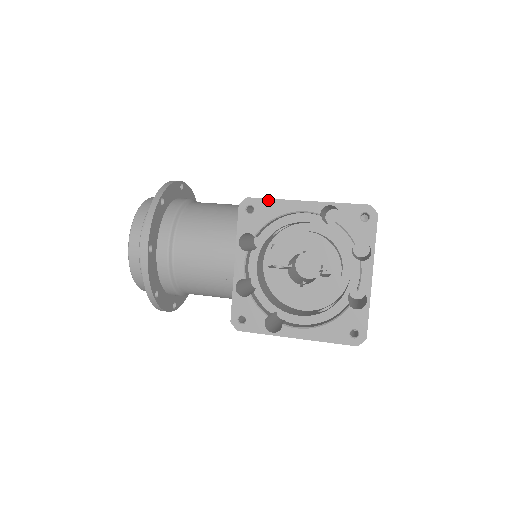
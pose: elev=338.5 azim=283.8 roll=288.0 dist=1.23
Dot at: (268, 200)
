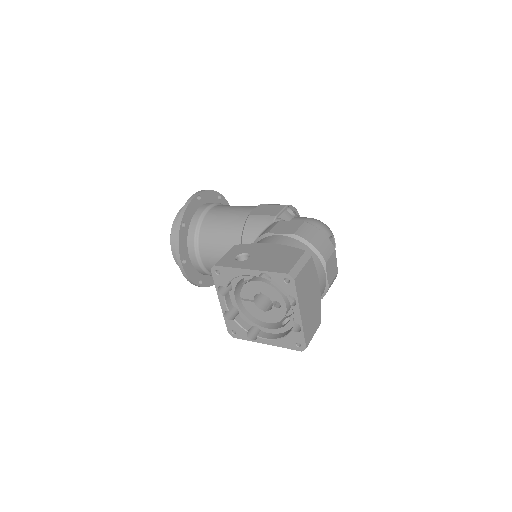
Dot at: (226, 268)
